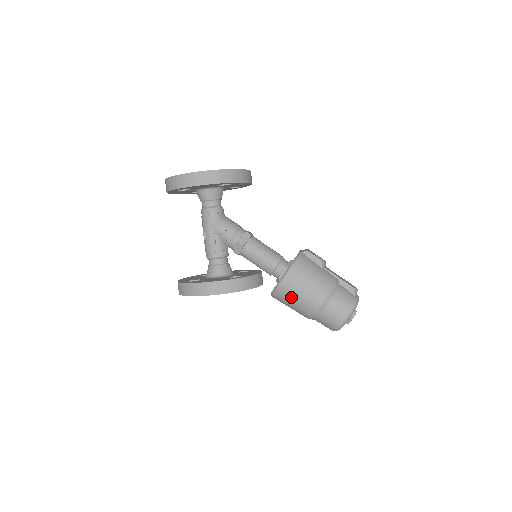
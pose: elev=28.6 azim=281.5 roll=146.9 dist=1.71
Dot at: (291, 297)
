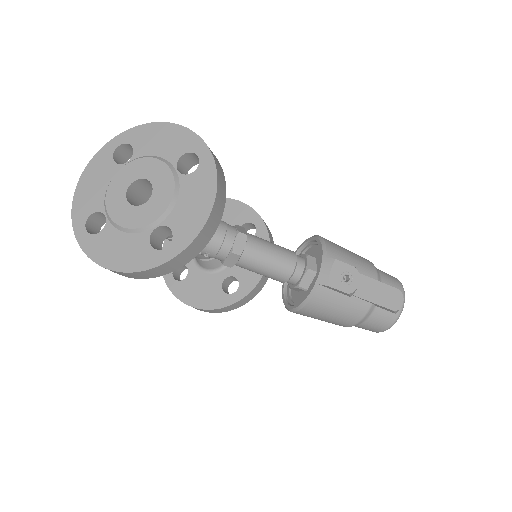
Dot at: occluded
